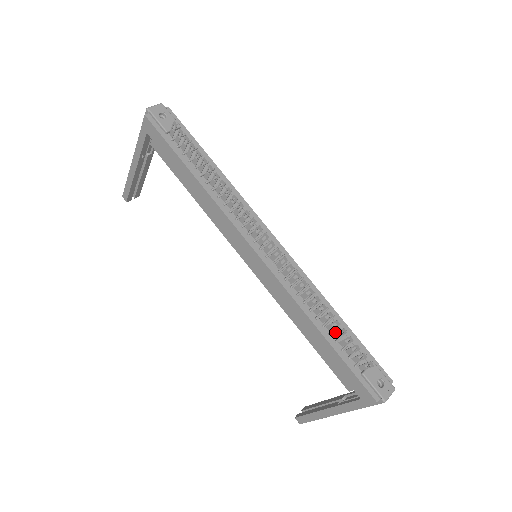
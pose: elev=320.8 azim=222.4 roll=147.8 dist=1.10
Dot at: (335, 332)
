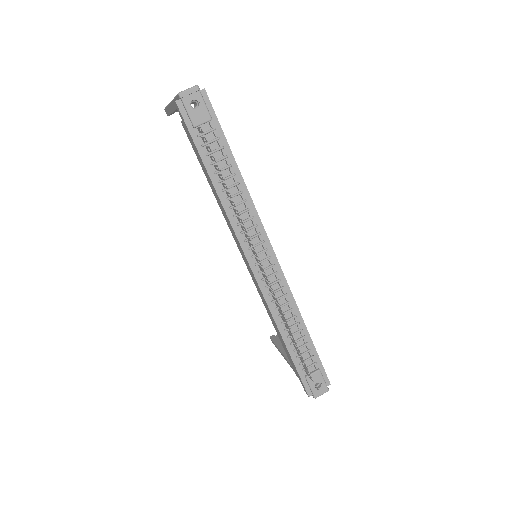
Dot at: (295, 346)
